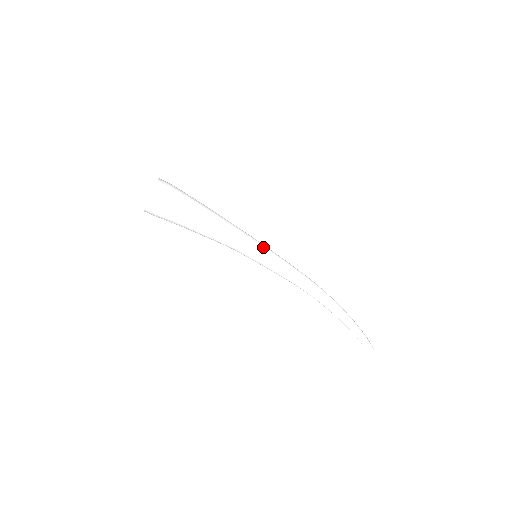
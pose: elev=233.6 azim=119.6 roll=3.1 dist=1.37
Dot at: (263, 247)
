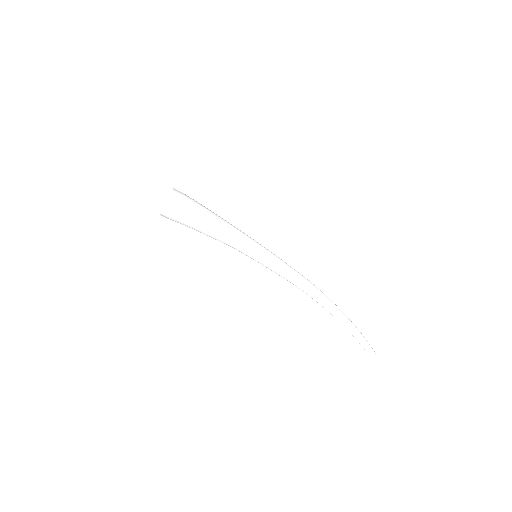
Dot at: (262, 249)
